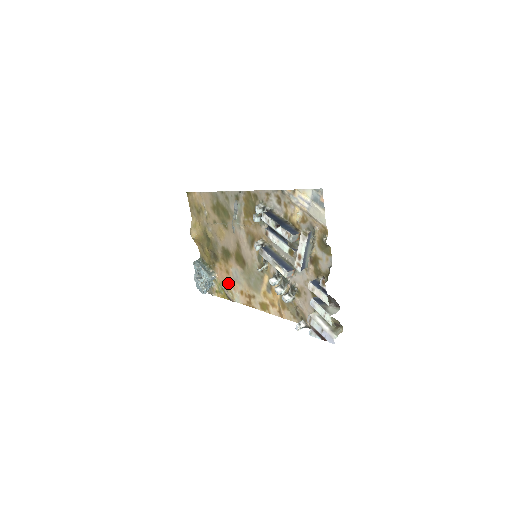
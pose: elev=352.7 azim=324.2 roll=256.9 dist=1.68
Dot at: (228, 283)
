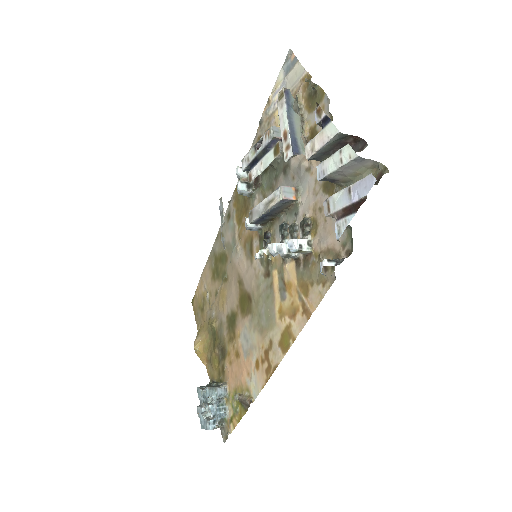
Dot at: (240, 375)
